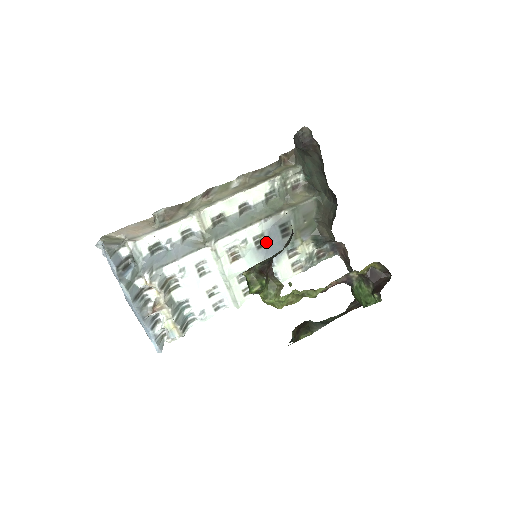
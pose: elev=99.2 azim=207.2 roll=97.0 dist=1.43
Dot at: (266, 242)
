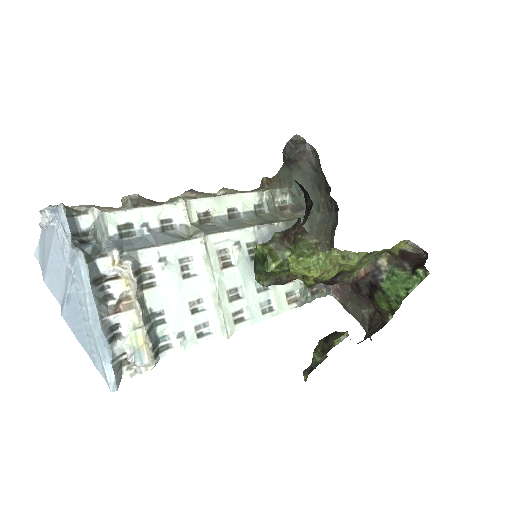
Dot at: occluded
